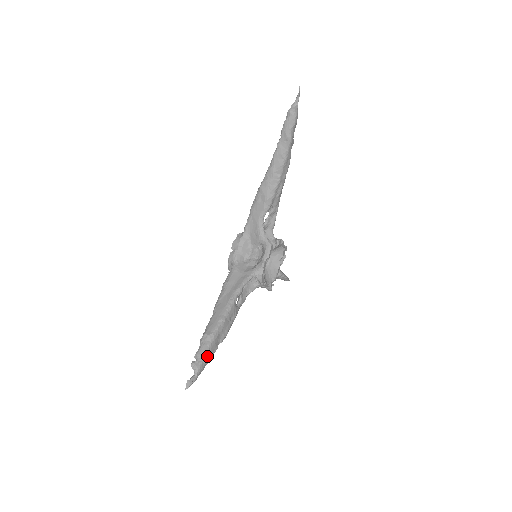
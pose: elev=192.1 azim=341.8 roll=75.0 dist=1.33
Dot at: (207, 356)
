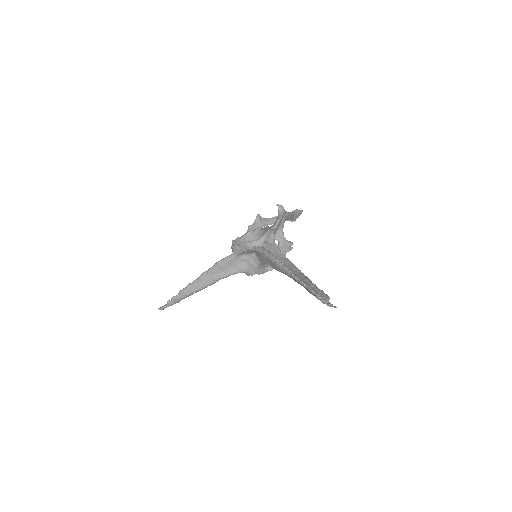
Dot at: (179, 301)
